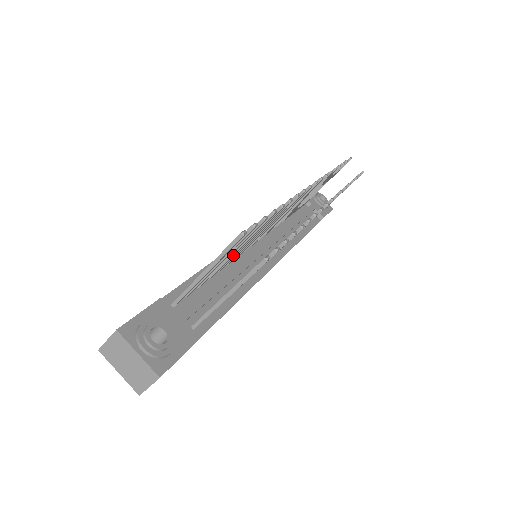
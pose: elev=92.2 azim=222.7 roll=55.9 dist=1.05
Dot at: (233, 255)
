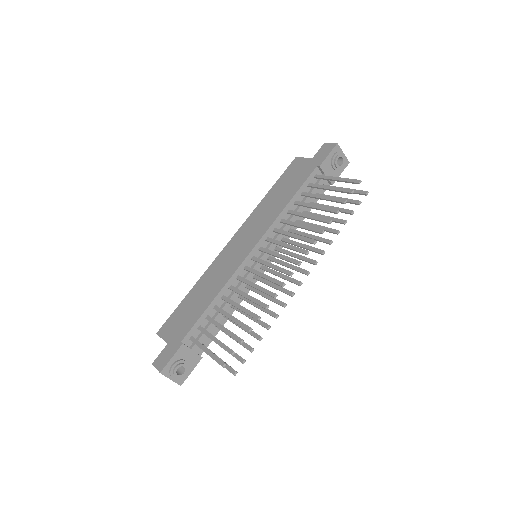
Dot at: (228, 315)
